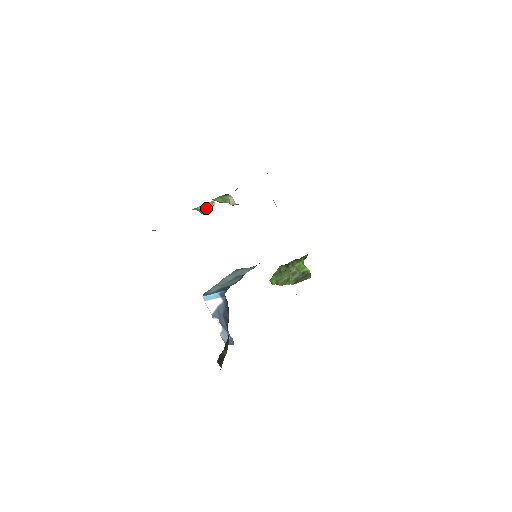
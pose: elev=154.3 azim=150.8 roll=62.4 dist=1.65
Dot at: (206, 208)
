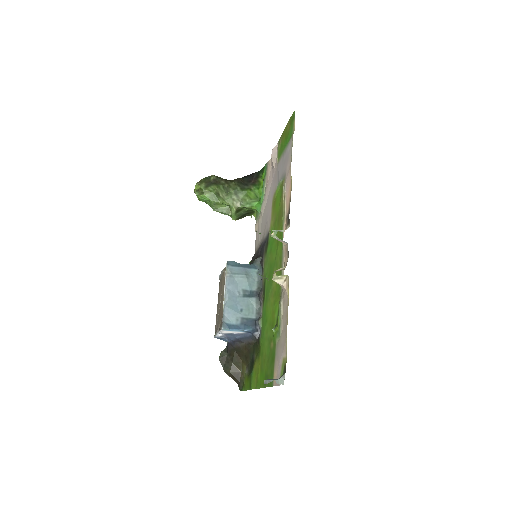
Dot at: (273, 277)
